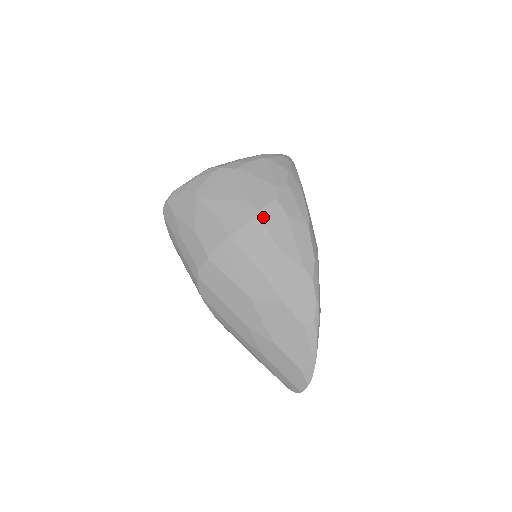
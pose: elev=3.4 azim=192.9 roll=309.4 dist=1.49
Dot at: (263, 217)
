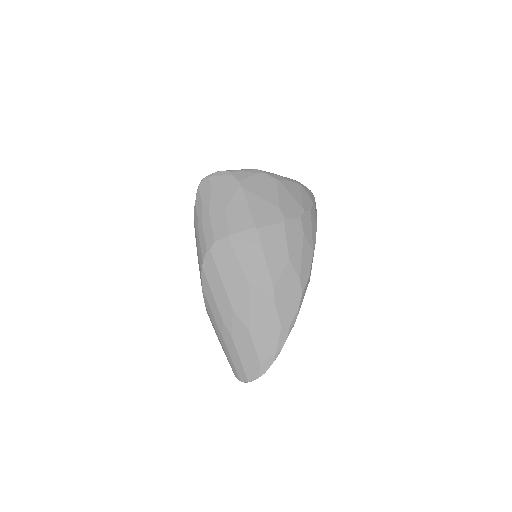
Dot at: (287, 226)
